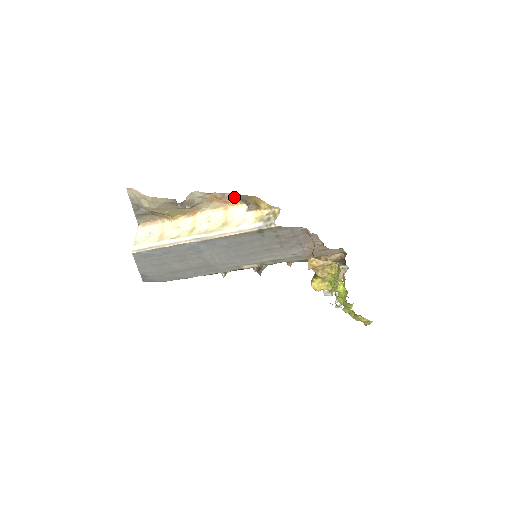
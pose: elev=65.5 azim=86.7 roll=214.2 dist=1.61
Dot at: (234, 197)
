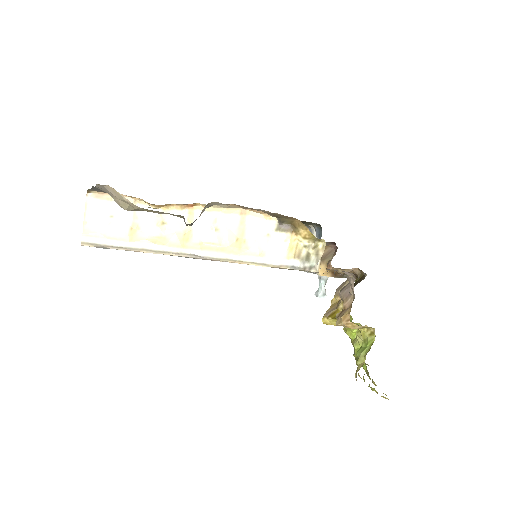
Dot at: (266, 212)
